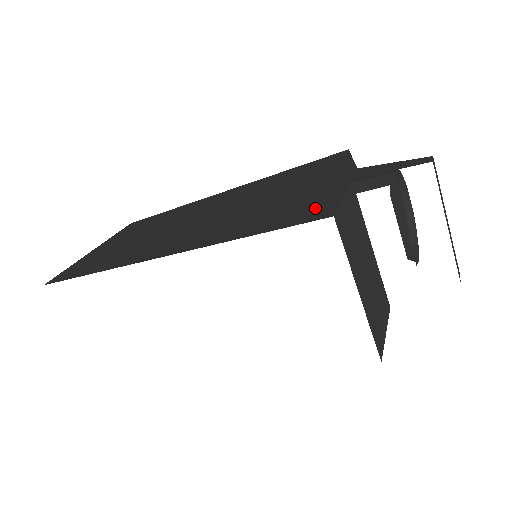
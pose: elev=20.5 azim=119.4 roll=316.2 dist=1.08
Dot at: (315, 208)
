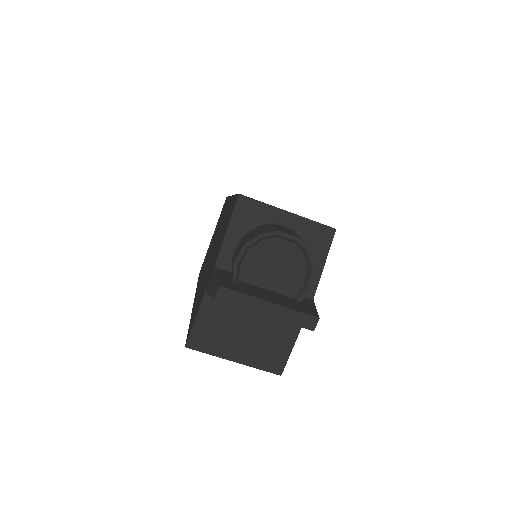
Dot at: (193, 321)
